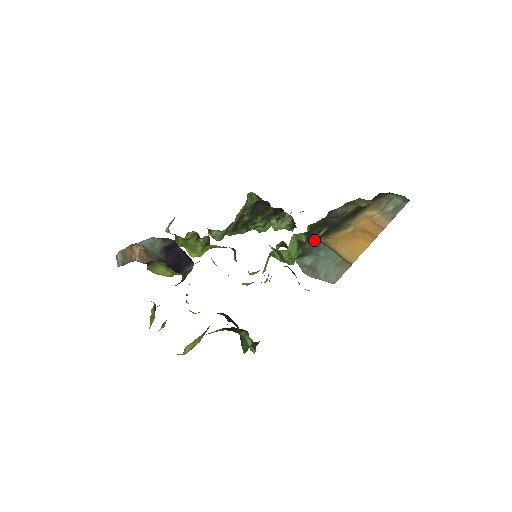
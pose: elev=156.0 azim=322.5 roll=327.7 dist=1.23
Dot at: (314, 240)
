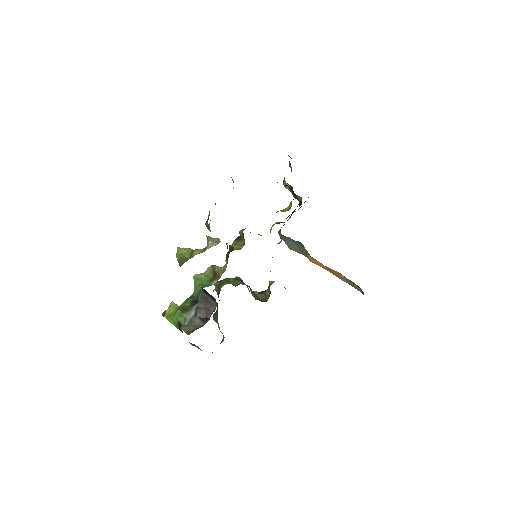
Dot at: occluded
